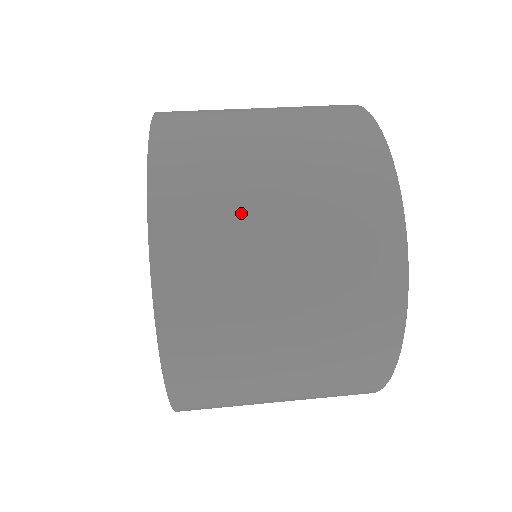
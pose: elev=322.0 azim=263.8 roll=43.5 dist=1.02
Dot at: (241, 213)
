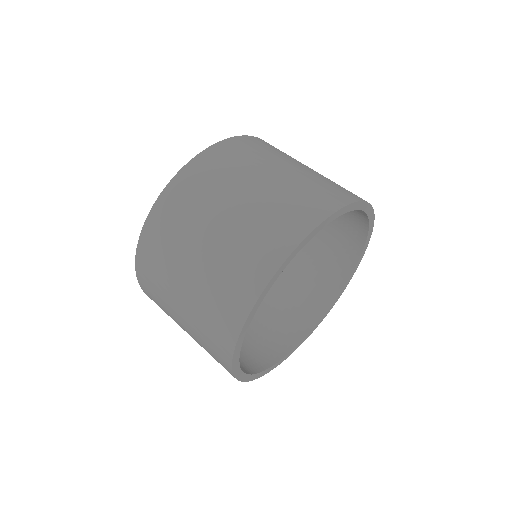
Dot at: (197, 219)
